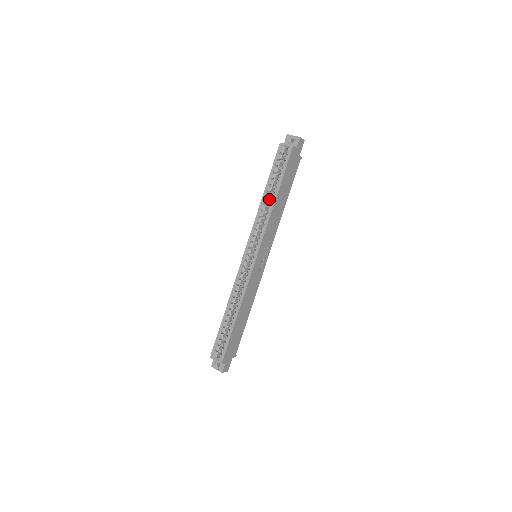
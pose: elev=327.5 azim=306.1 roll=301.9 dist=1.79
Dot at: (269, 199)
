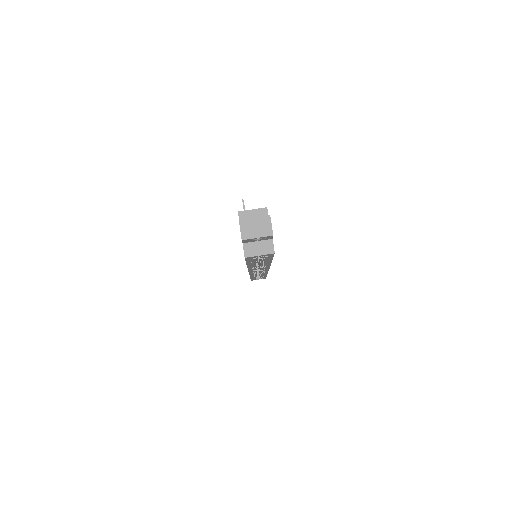
Dot at: occluded
